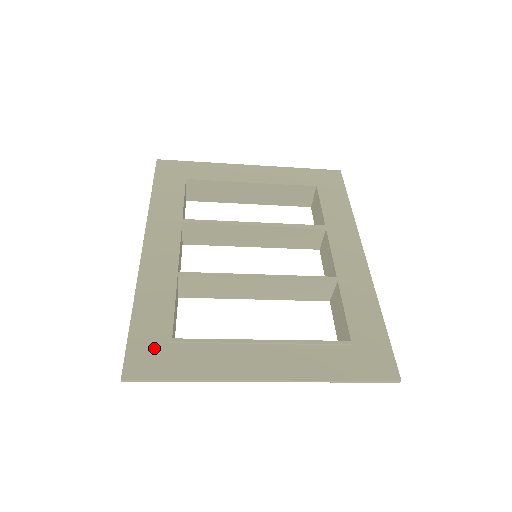
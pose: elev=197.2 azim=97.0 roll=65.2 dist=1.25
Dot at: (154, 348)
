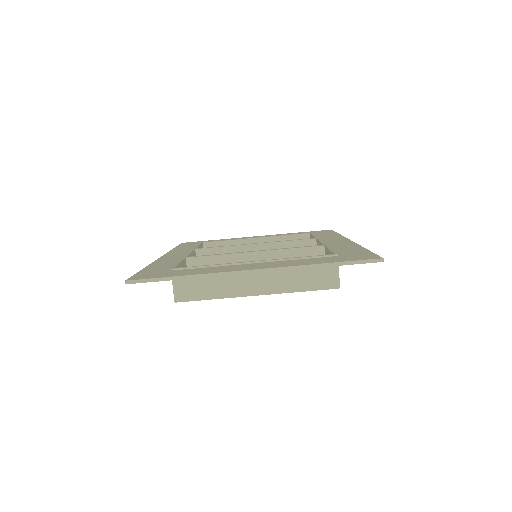
Dot at: (158, 272)
